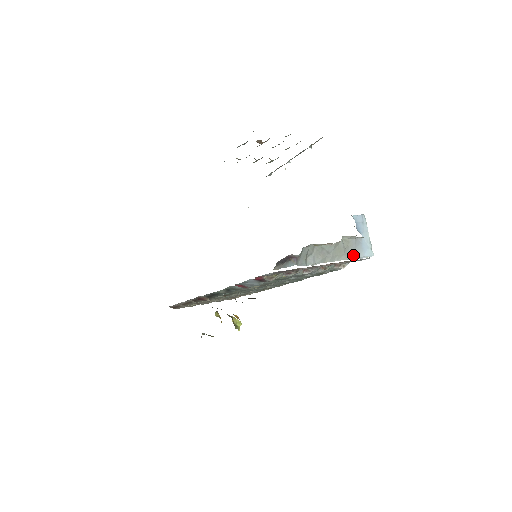
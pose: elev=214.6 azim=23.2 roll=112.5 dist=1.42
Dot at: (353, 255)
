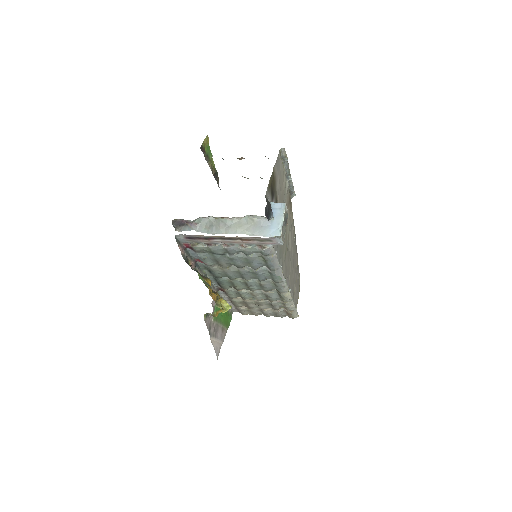
Dot at: (257, 232)
